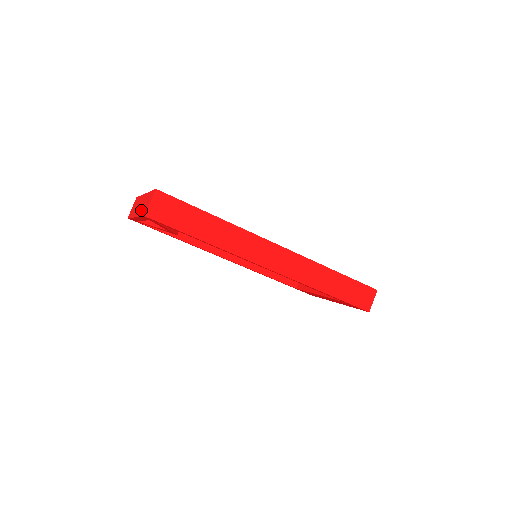
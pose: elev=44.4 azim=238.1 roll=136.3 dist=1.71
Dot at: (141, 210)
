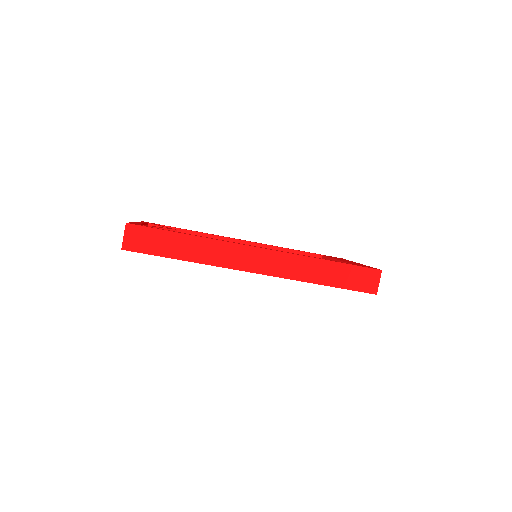
Dot at: occluded
